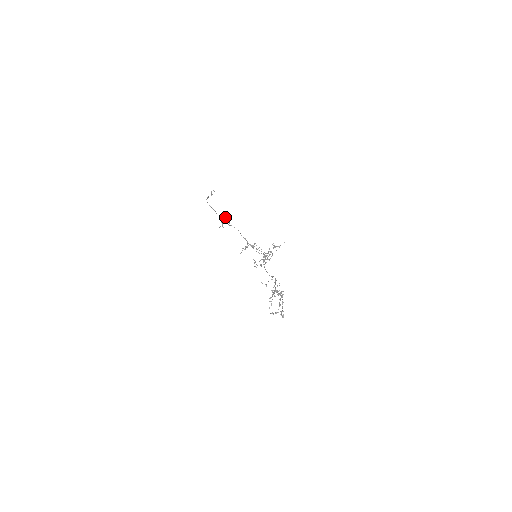
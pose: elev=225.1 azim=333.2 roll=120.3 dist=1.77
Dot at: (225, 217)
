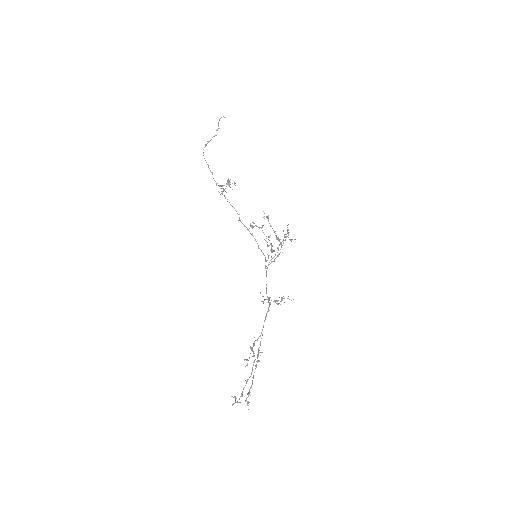
Dot at: occluded
